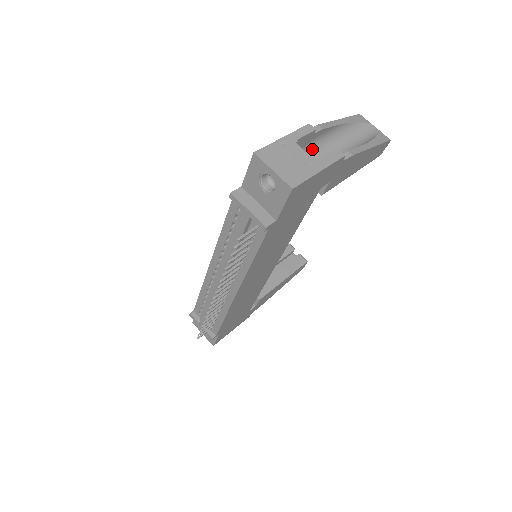
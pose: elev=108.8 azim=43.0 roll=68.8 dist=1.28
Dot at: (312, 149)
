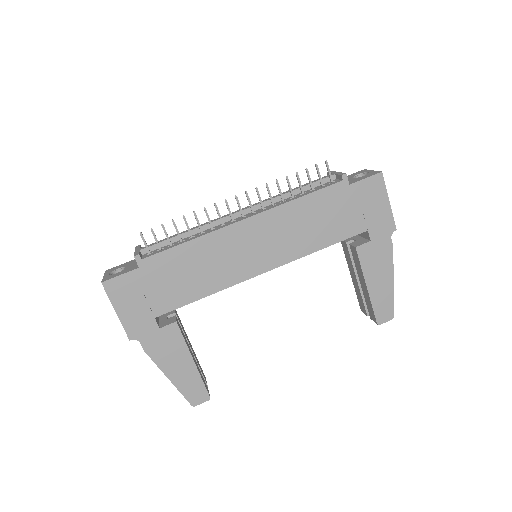
Dot at: occluded
